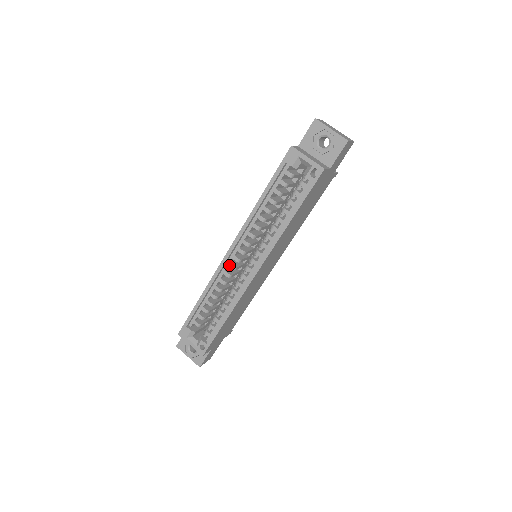
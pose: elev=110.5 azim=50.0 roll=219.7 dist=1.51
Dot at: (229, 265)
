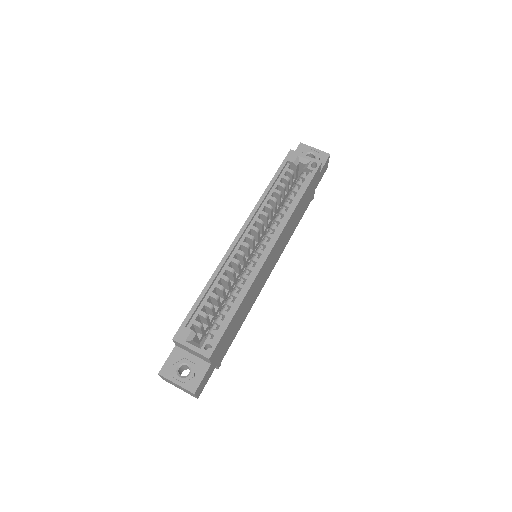
Dot at: (237, 251)
